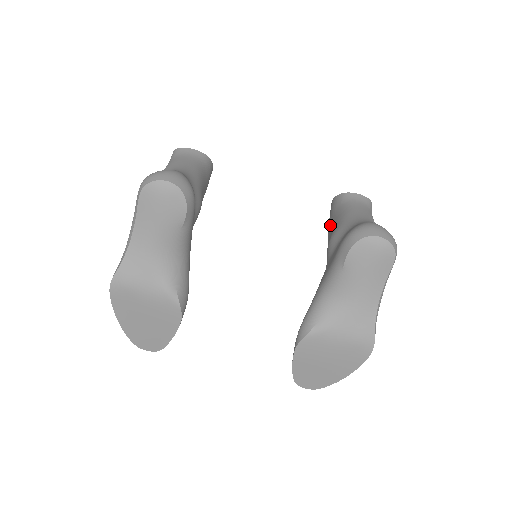
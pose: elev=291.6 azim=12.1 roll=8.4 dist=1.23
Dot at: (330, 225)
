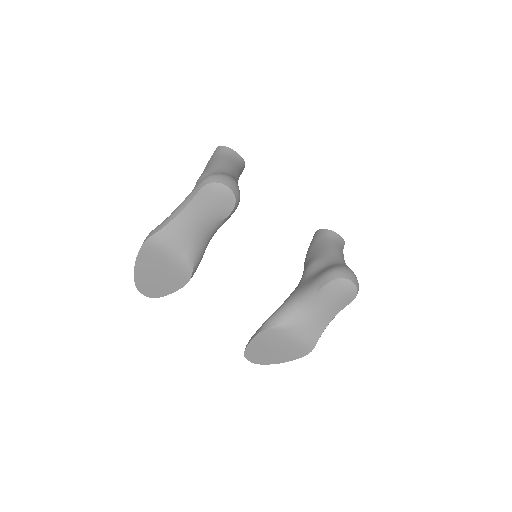
Dot at: (312, 250)
